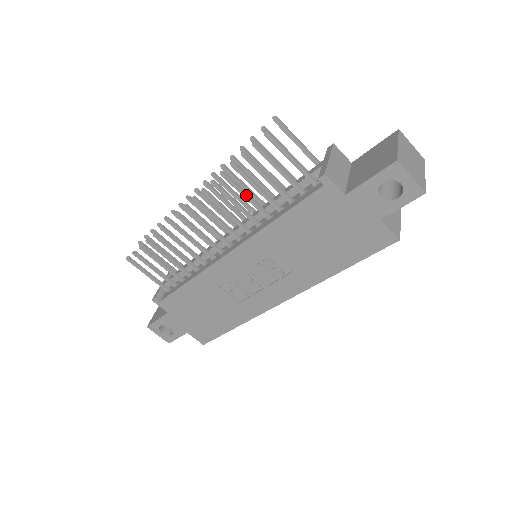
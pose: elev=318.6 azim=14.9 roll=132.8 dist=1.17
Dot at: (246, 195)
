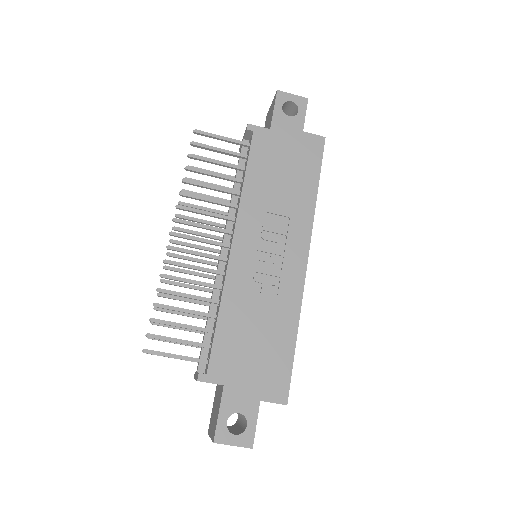
Dot at: (211, 185)
